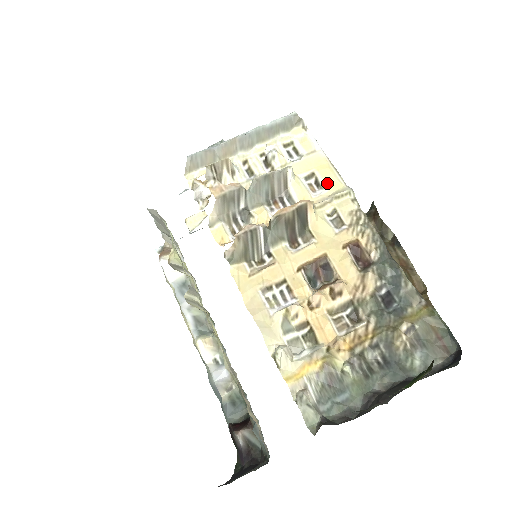
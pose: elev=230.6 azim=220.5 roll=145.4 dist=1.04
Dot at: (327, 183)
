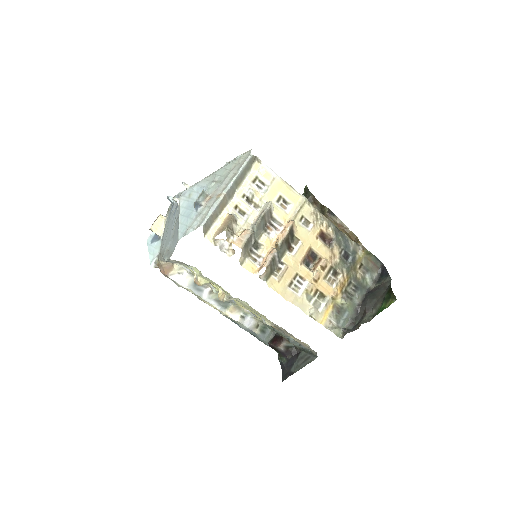
Dot at: (291, 199)
